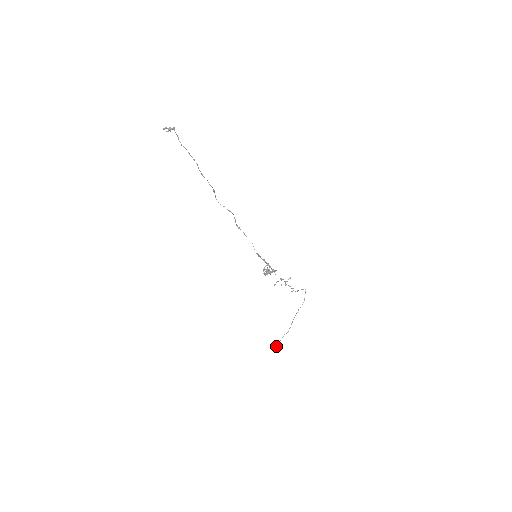
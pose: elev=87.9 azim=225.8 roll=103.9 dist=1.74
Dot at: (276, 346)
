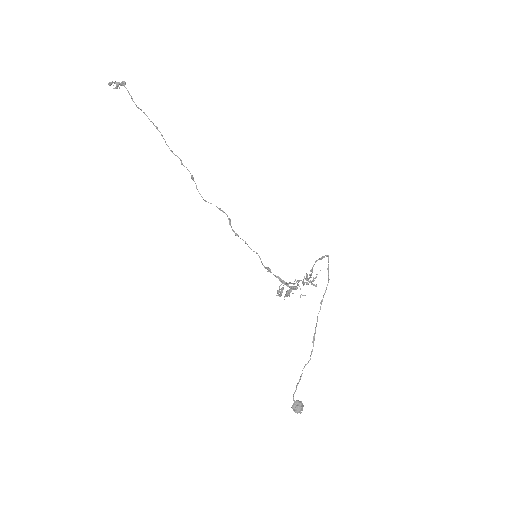
Dot at: occluded
